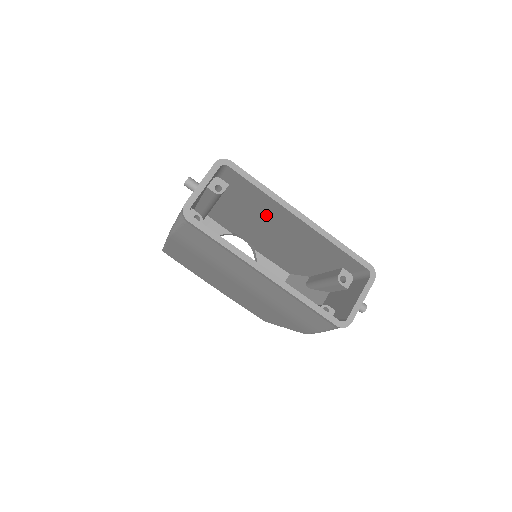
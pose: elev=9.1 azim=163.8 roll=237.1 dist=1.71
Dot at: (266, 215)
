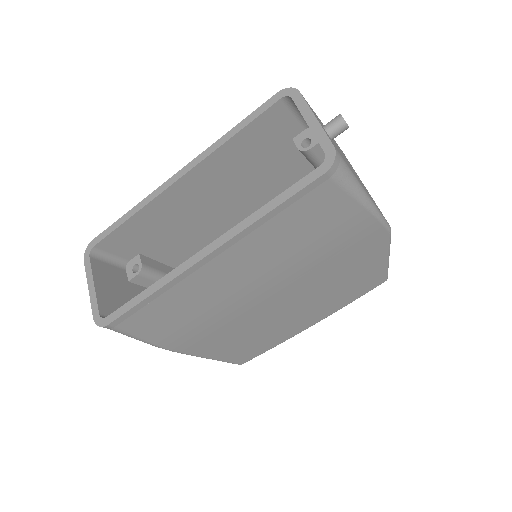
Dot at: (193, 223)
